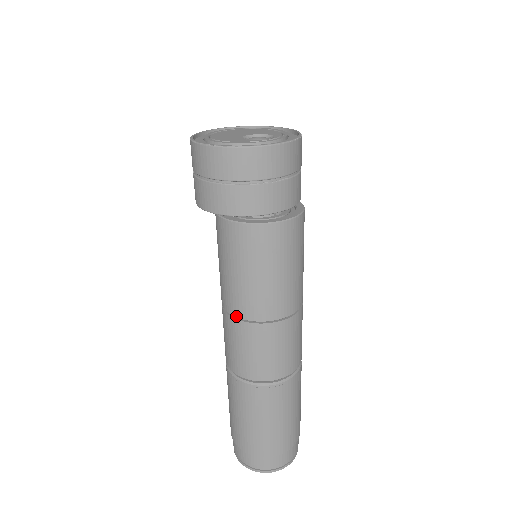
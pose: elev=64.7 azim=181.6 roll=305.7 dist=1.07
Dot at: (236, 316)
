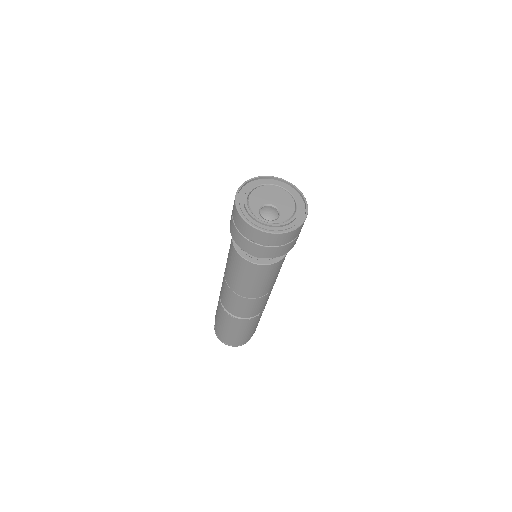
Dot at: occluded
